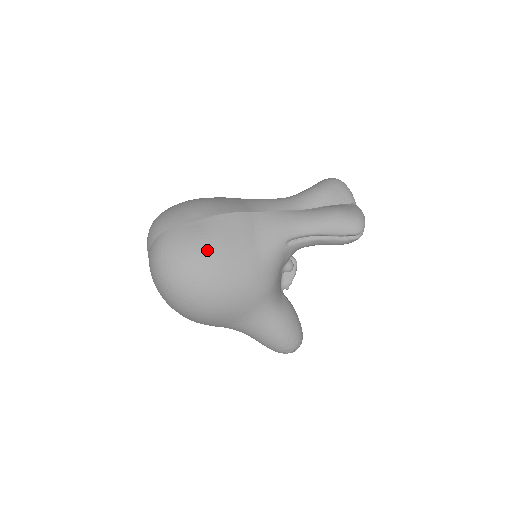
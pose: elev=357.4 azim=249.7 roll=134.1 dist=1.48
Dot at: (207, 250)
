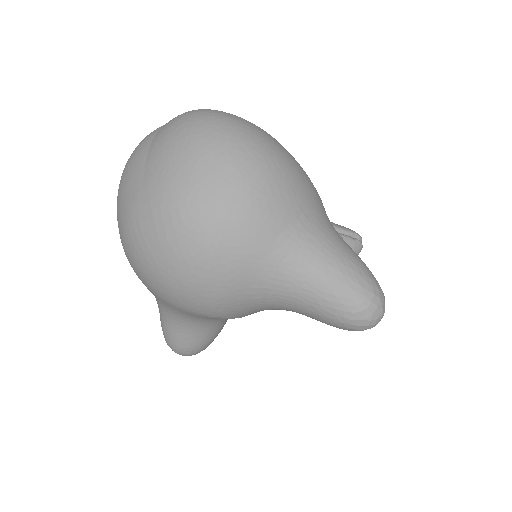
Dot at: occluded
